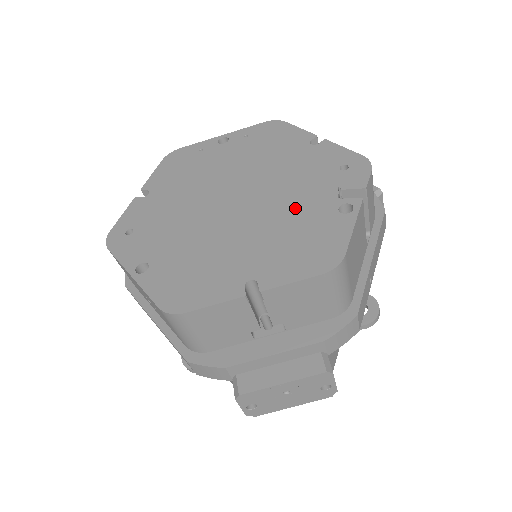
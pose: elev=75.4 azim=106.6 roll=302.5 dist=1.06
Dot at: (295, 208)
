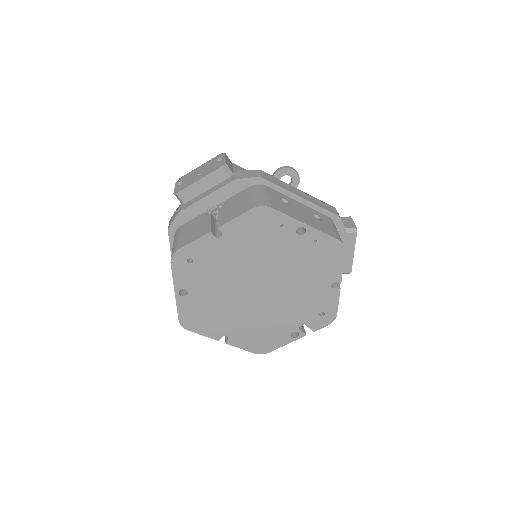
Dot at: (278, 318)
